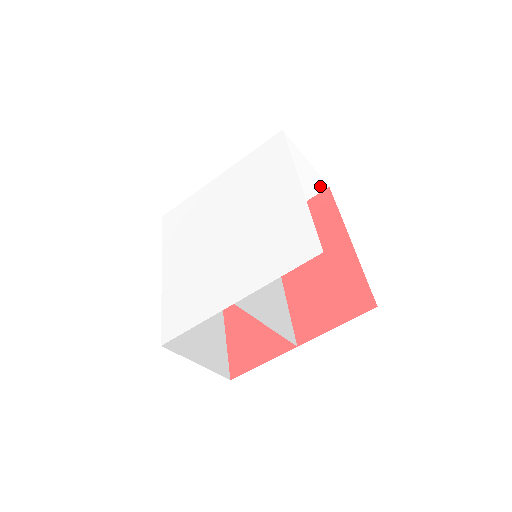
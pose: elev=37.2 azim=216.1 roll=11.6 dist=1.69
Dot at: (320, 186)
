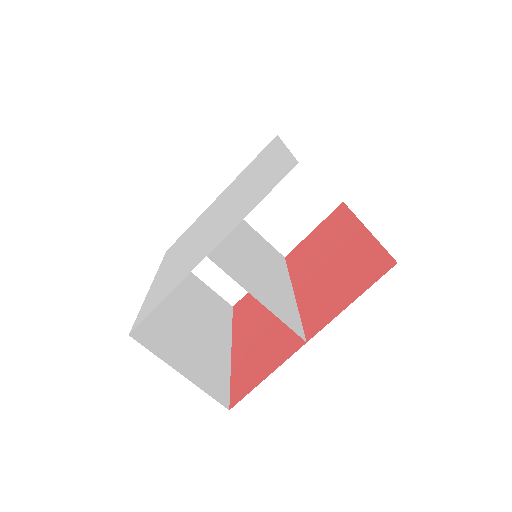
Dot at: (332, 202)
